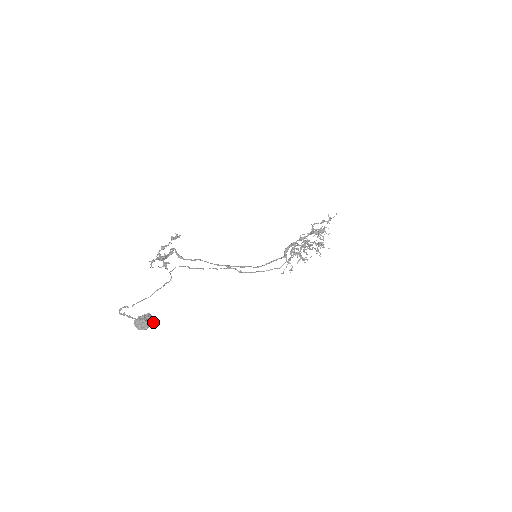
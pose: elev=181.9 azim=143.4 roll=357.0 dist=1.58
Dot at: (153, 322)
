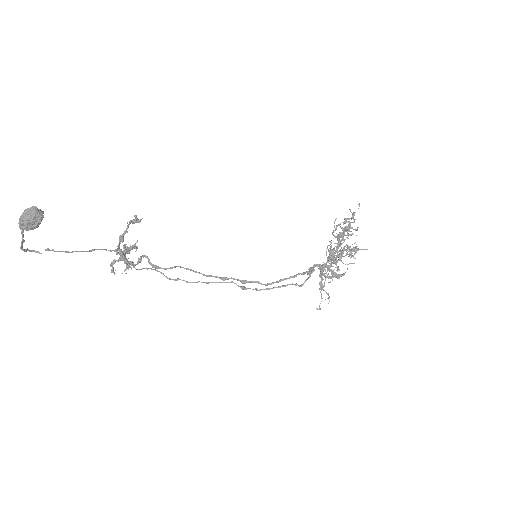
Dot at: (41, 213)
